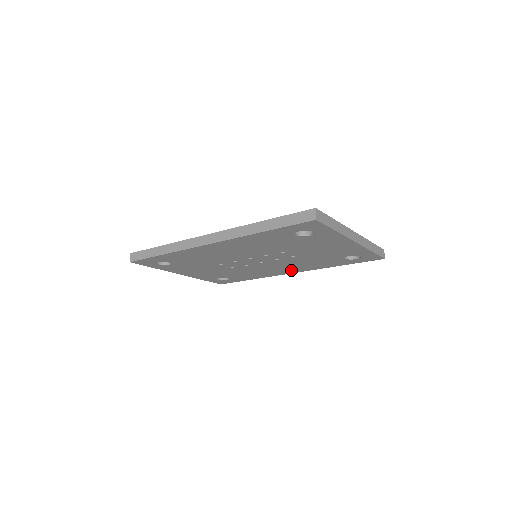
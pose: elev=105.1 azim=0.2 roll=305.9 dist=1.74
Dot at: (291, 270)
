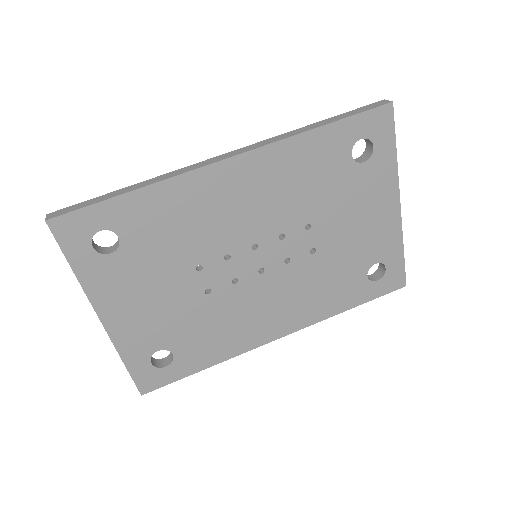
Dot at: (283, 322)
